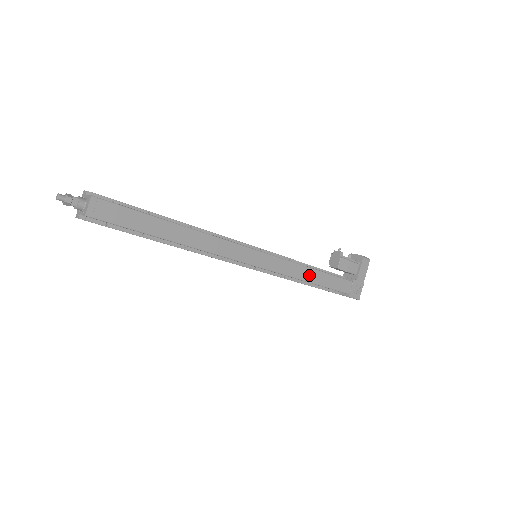
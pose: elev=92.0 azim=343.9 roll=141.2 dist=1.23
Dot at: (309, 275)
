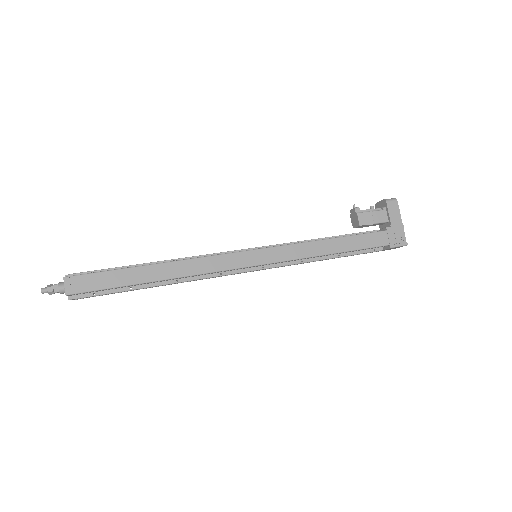
Dot at: (325, 247)
